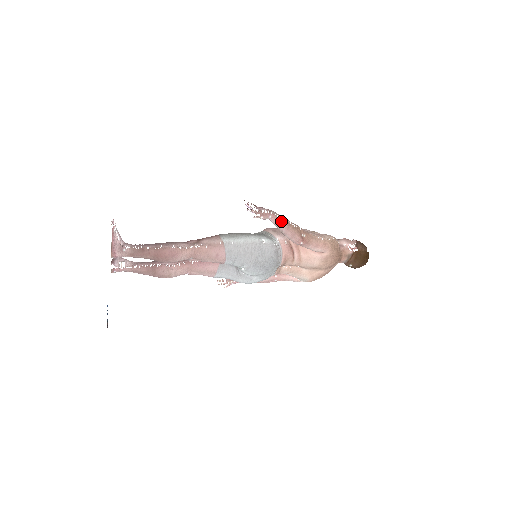
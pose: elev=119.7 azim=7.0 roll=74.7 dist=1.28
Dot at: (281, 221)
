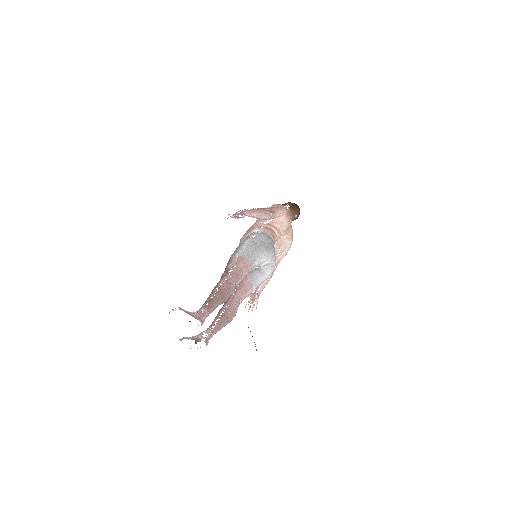
Dot at: (252, 210)
